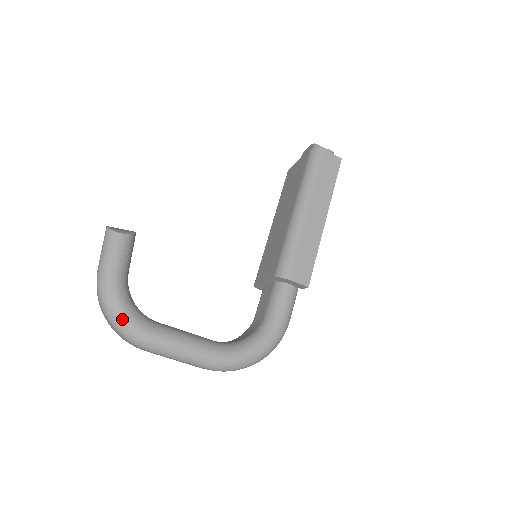
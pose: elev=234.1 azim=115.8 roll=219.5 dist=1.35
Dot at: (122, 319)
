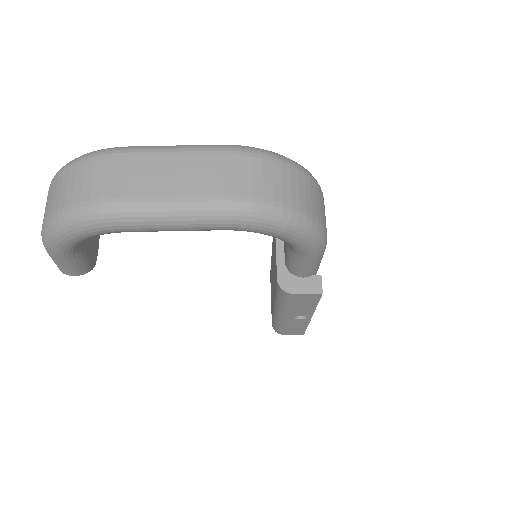
Dot at: occluded
